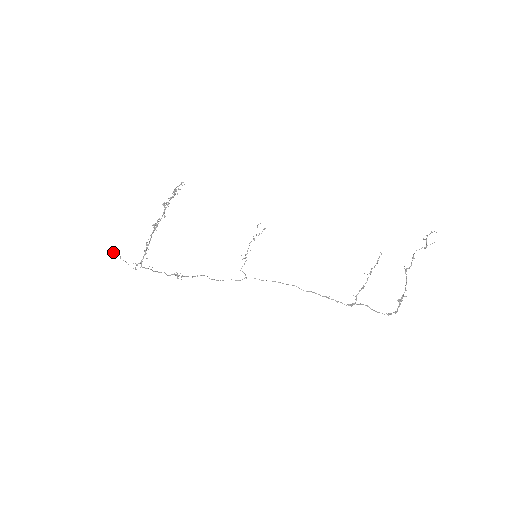
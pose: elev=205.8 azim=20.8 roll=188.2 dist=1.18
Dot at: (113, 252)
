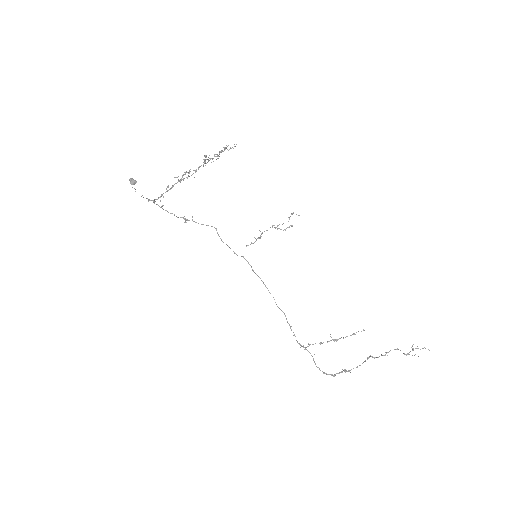
Dot at: (132, 182)
